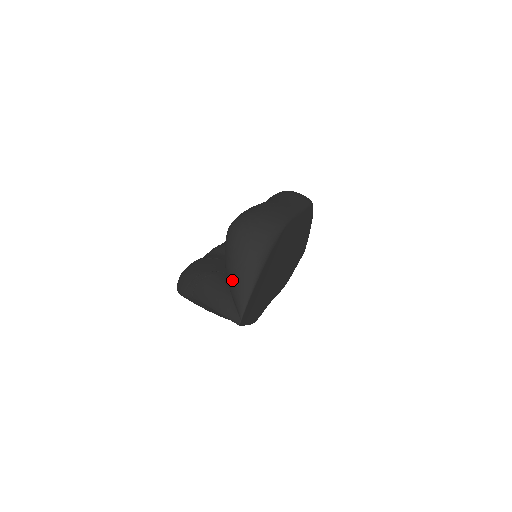
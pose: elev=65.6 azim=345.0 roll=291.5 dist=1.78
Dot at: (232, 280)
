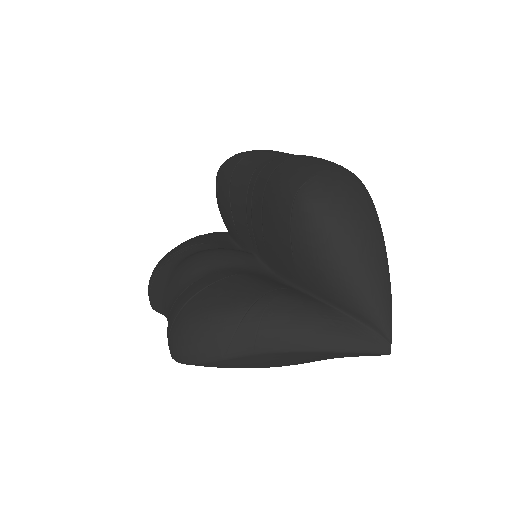
Dot at: (357, 284)
